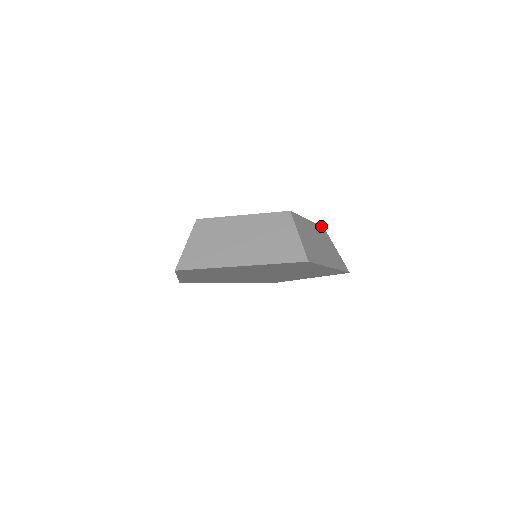
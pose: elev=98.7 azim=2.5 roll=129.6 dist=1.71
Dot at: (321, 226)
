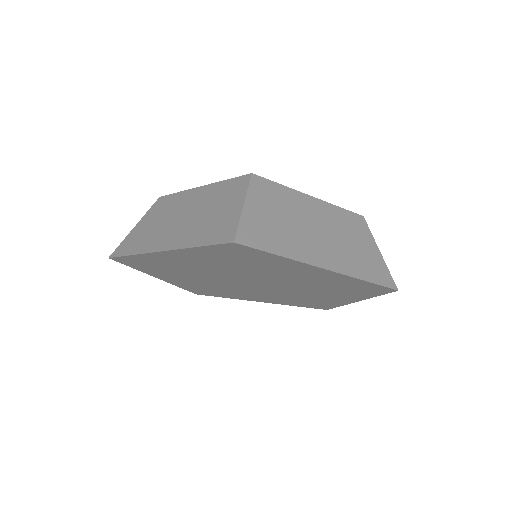
Dot at: (354, 213)
